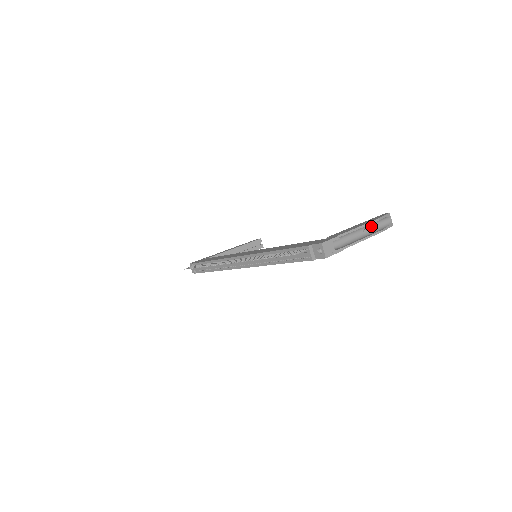
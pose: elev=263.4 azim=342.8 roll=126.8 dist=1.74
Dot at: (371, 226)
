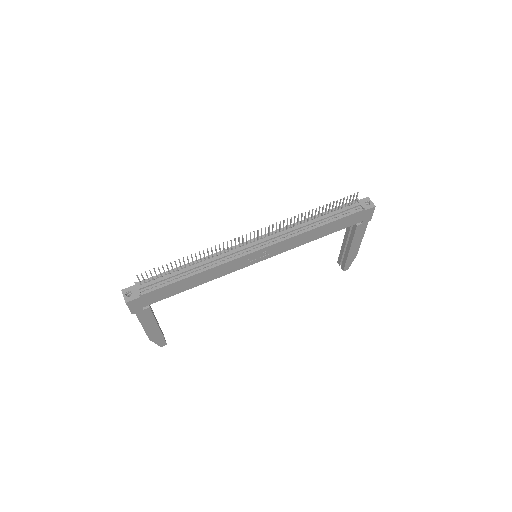
Dot at: occluded
